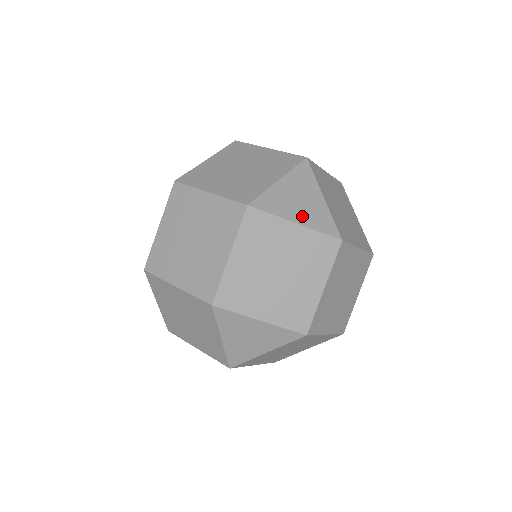
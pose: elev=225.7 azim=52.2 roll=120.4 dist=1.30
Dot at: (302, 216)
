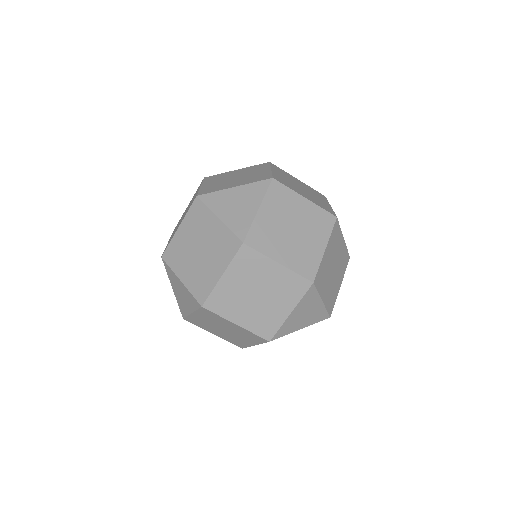
Dot at: (228, 215)
